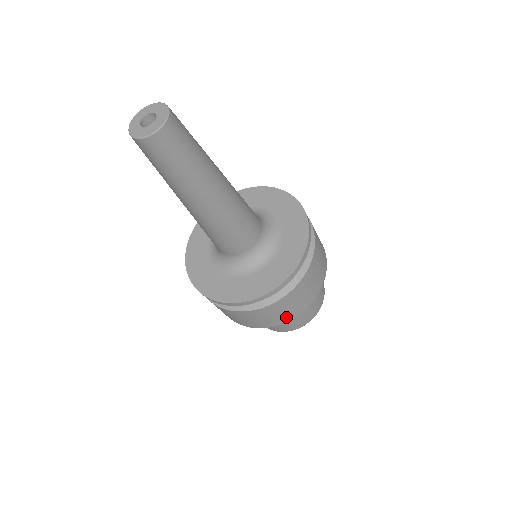
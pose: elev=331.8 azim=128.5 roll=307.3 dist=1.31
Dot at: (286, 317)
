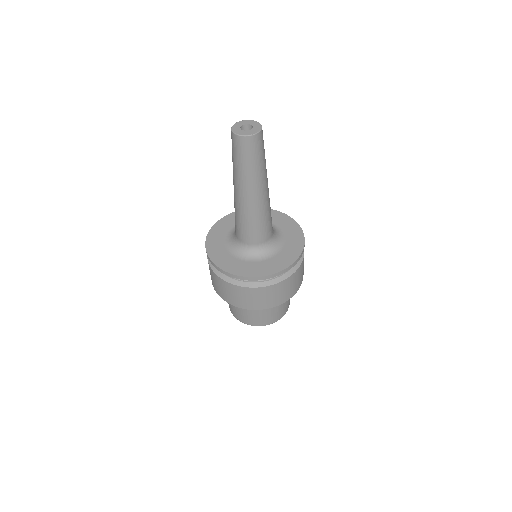
Dot at: (291, 293)
